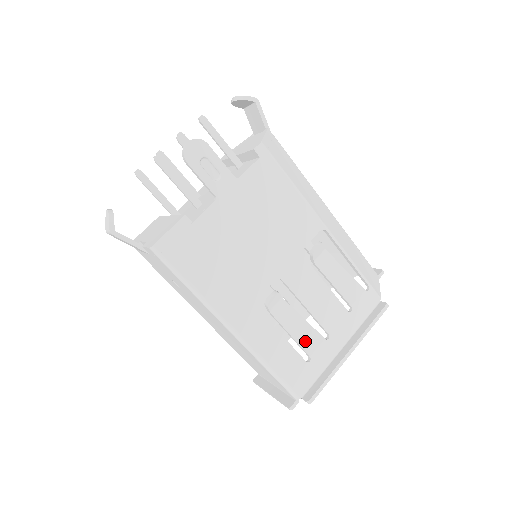
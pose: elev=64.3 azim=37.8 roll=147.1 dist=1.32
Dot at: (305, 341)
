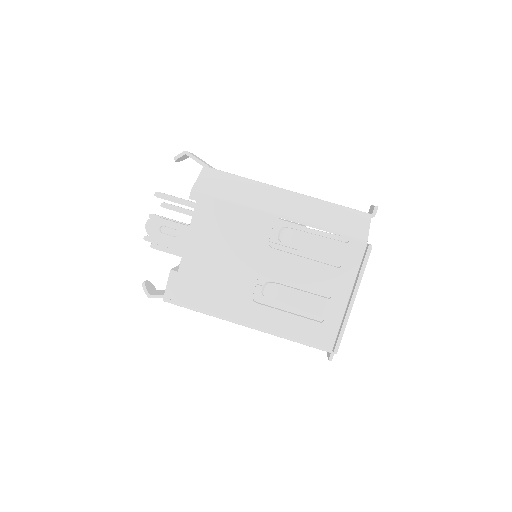
Dot at: (311, 307)
